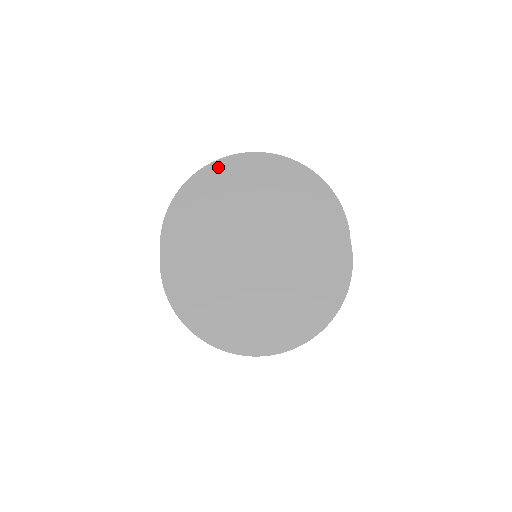
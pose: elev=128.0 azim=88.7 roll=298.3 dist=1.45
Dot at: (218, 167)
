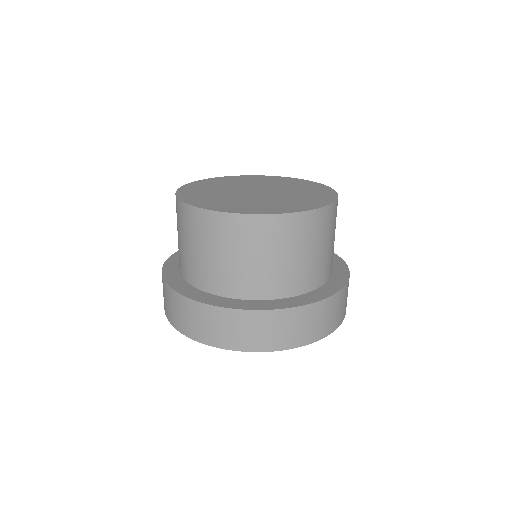
Dot at: (208, 180)
